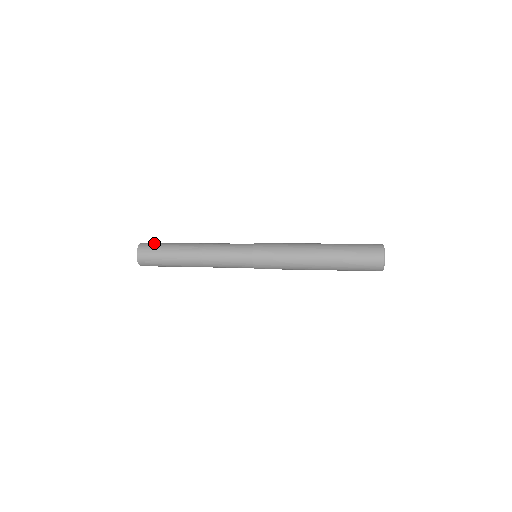
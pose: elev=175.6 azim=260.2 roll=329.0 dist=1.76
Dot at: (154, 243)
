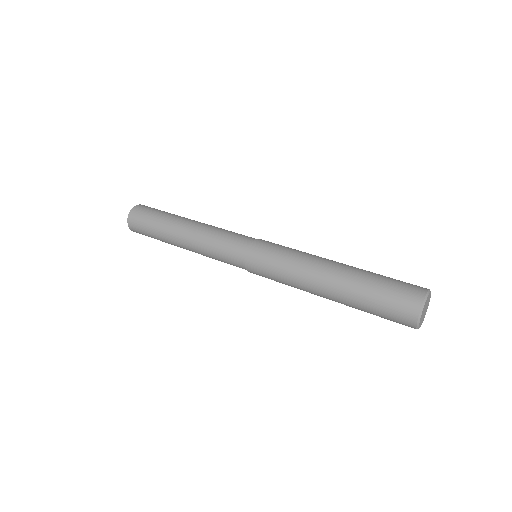
Dot at: (149, 209)
